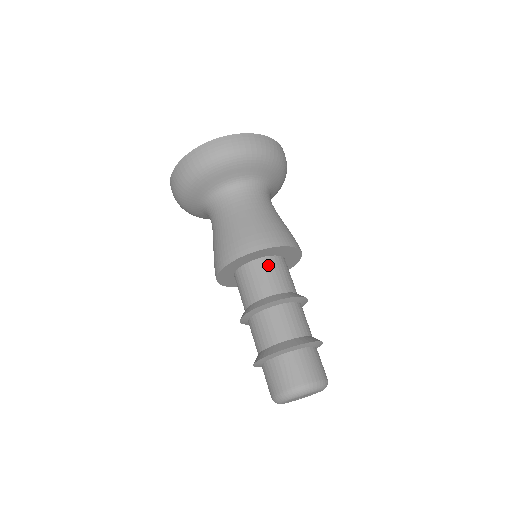
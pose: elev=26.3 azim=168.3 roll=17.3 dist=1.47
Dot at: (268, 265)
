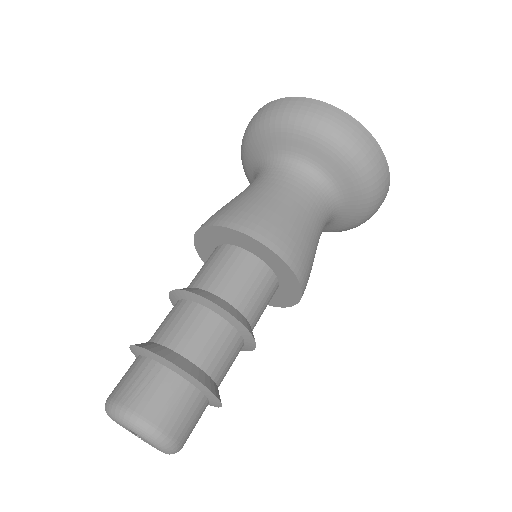
Dot at: (242, 261)
